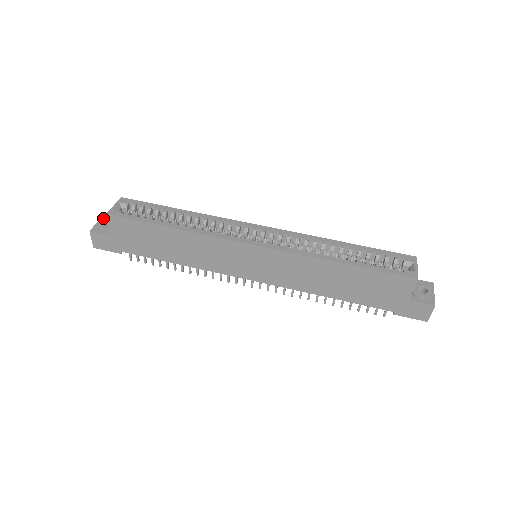
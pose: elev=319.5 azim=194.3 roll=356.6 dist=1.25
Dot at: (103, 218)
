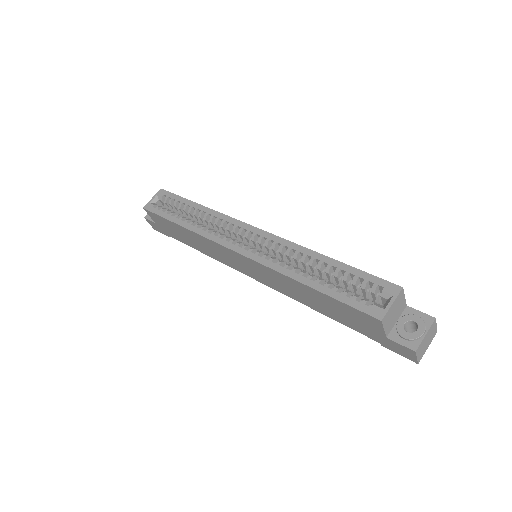
Dot at: occluded
